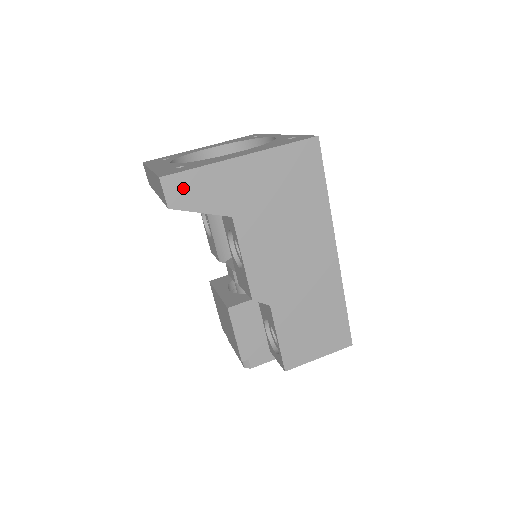
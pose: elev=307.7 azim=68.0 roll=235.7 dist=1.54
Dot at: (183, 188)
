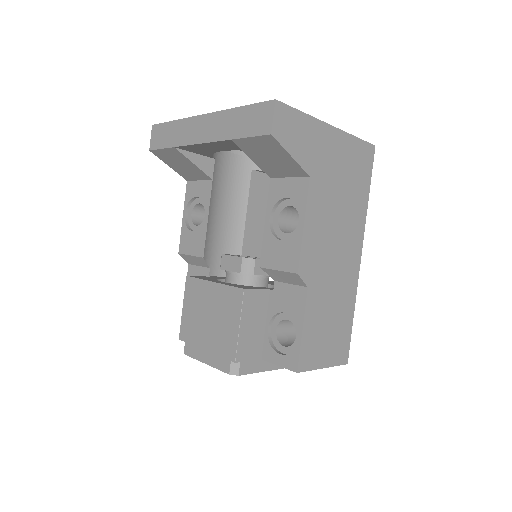
Dot at: (288, 123)
